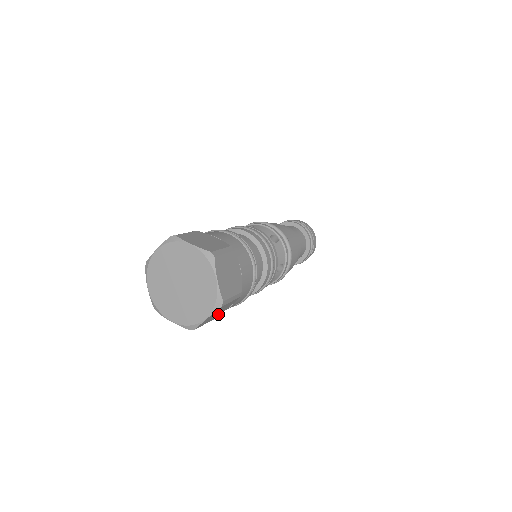
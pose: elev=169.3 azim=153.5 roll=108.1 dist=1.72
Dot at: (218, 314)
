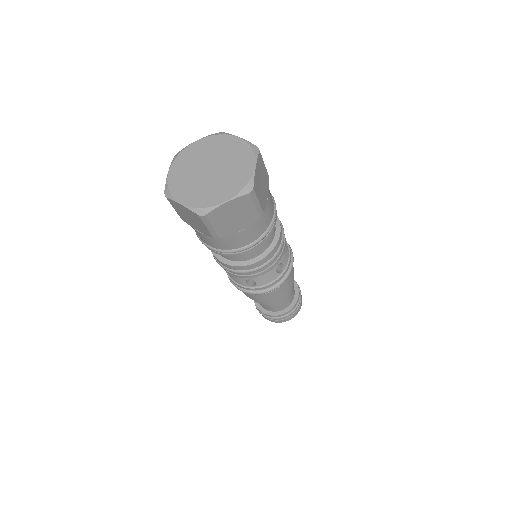
Dot at: (263, 197)
